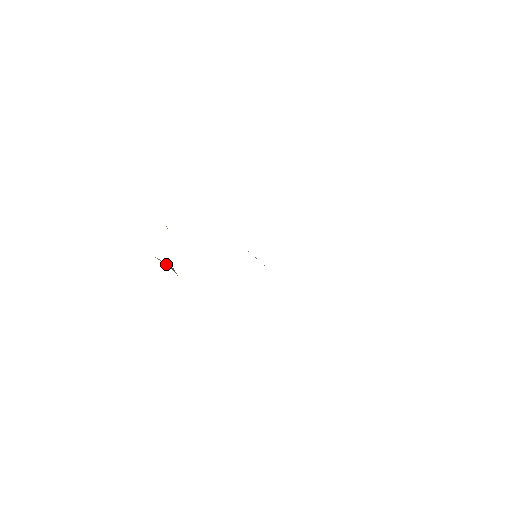
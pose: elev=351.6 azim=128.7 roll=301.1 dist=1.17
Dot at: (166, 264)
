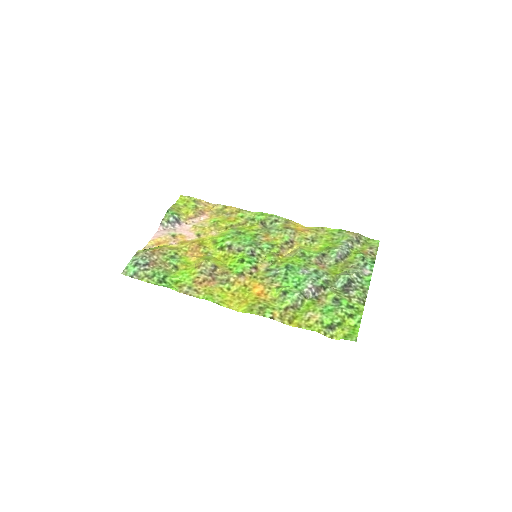
Dot at: (174, 226)
